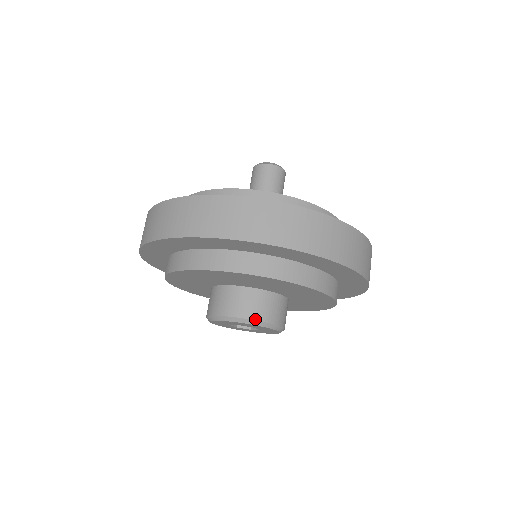
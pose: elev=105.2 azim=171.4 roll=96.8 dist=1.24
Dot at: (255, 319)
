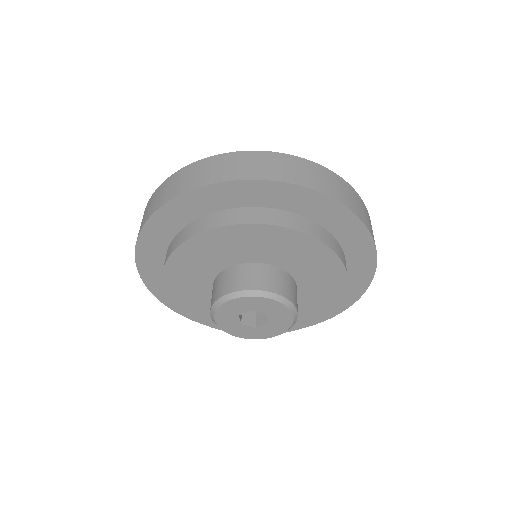
Dot at: (278, 293)
